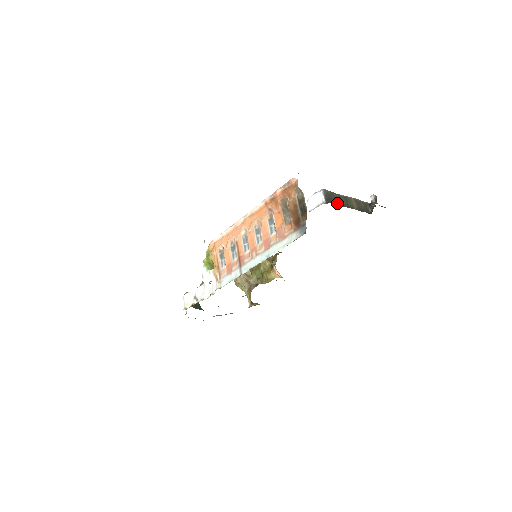
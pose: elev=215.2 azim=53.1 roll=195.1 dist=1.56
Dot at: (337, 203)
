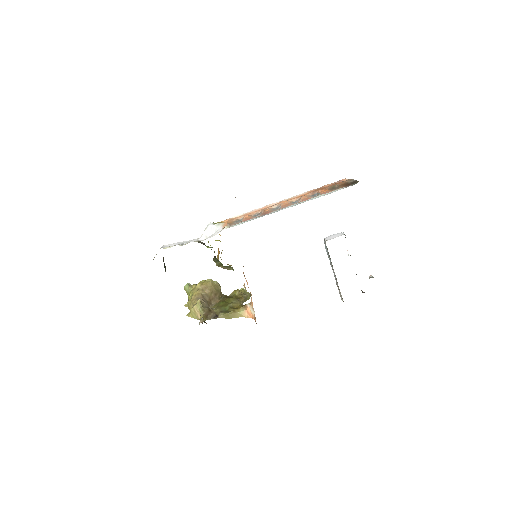
Dot at: occluded
